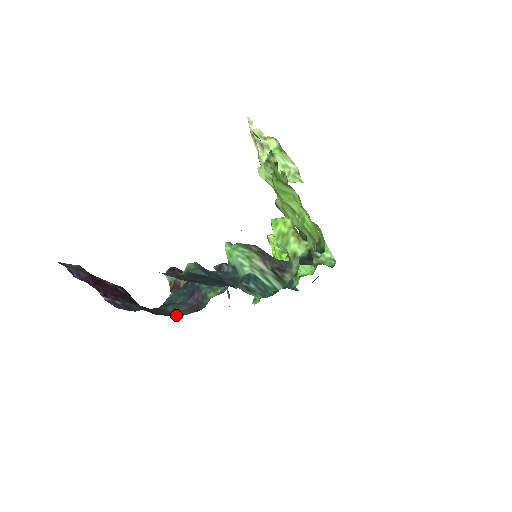
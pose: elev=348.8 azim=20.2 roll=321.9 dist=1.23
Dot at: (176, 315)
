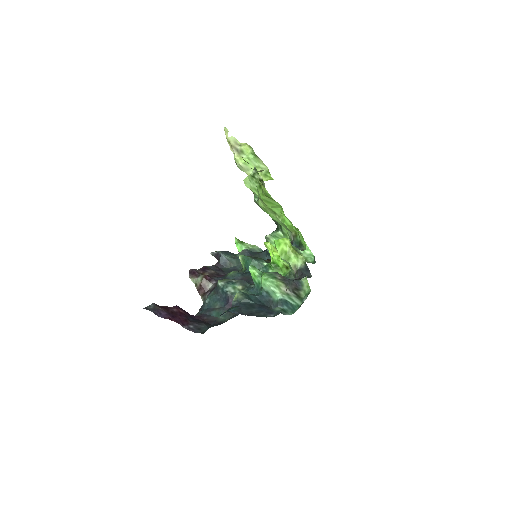
Dot at: (222, 320)
